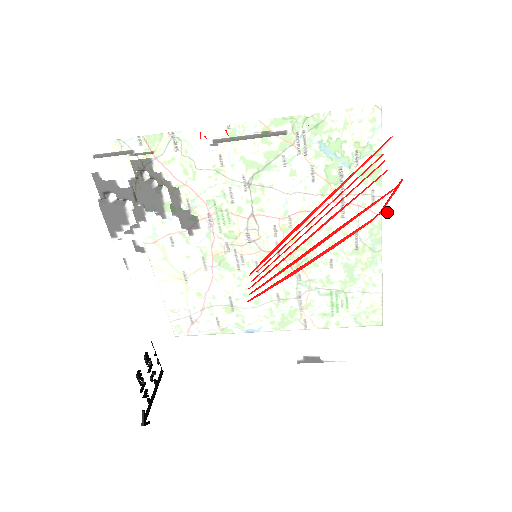
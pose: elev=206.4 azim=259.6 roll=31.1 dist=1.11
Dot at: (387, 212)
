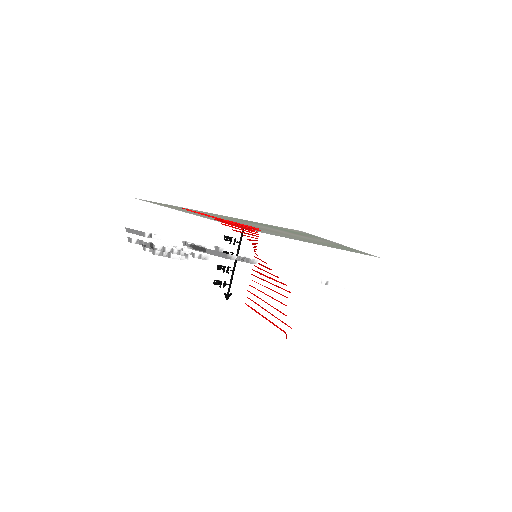
Dot at: occluded
